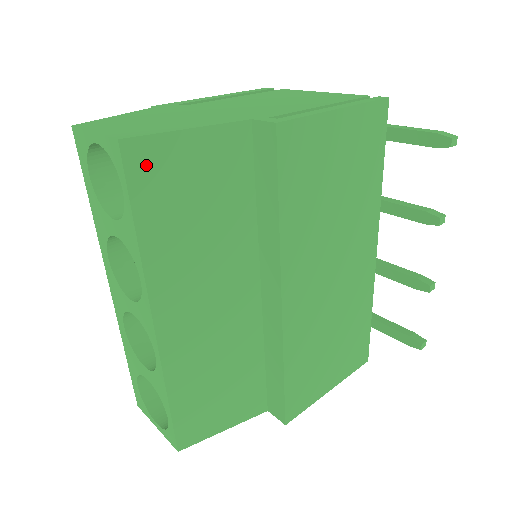
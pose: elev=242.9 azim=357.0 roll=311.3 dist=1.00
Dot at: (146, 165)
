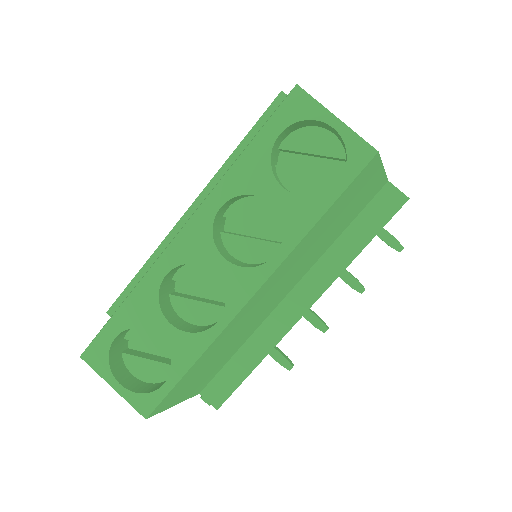
Dot at: (363, 177)
